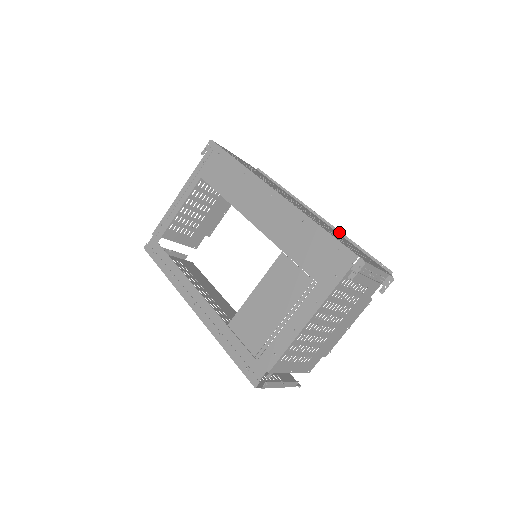
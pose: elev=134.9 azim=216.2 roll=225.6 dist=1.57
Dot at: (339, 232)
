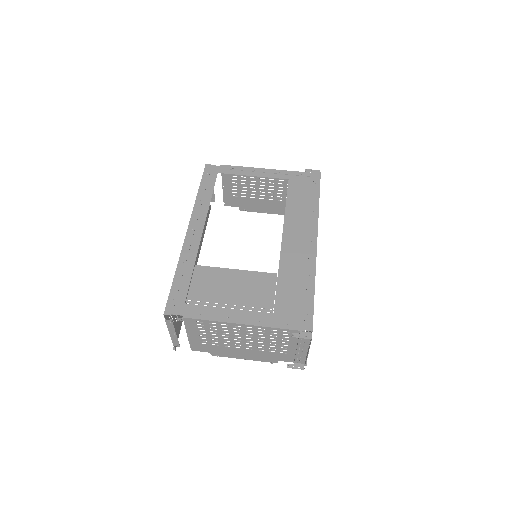
Dot at: occluded
